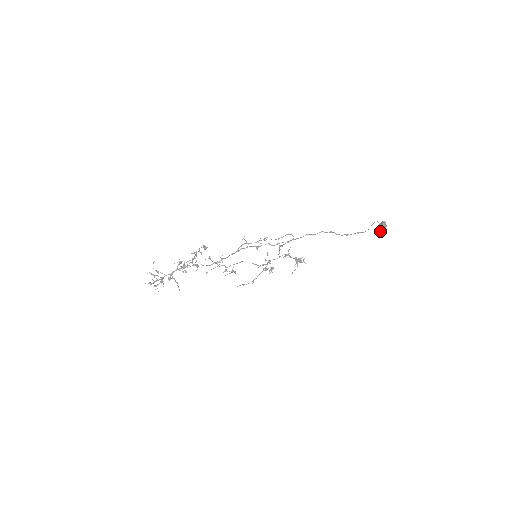
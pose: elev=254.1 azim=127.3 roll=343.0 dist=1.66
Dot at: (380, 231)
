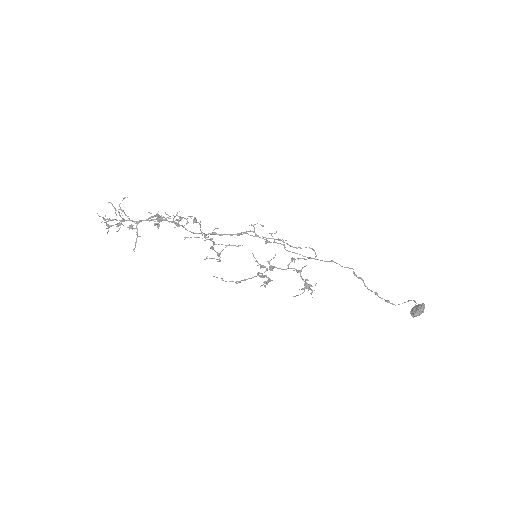
Dot at: (415, 313)
